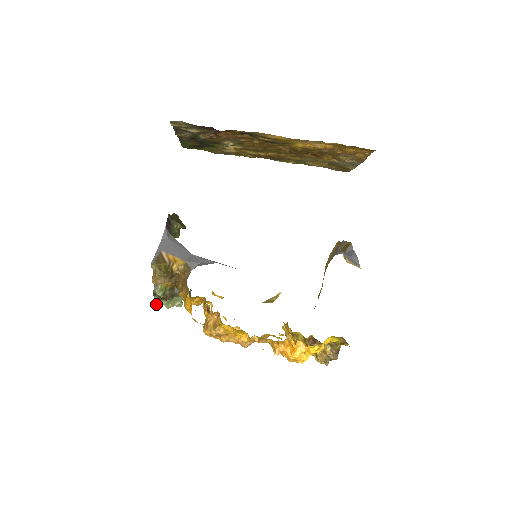
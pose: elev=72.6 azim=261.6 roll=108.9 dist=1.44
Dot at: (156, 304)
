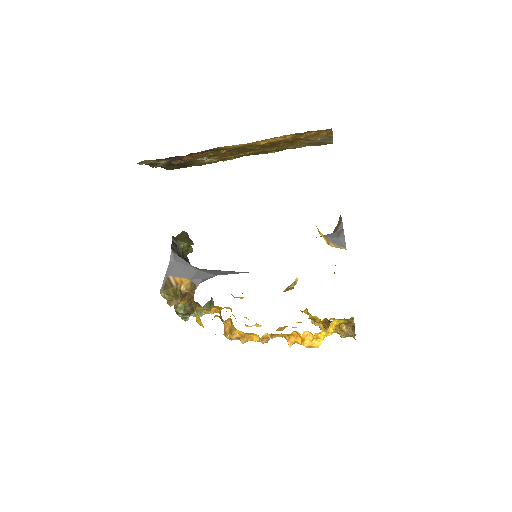
Dot at: (183, 319)
